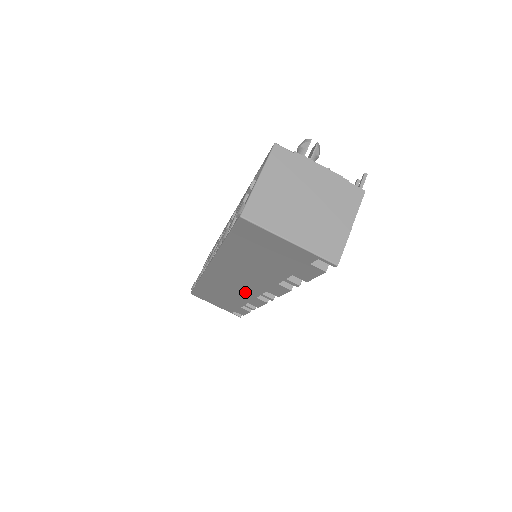
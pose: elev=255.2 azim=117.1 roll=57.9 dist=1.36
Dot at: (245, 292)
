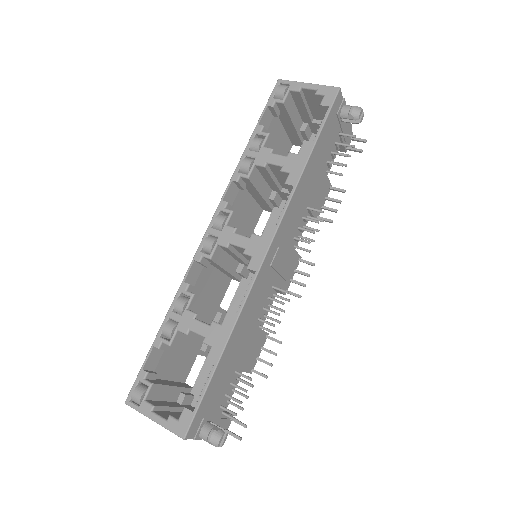
Dot at: occluded
